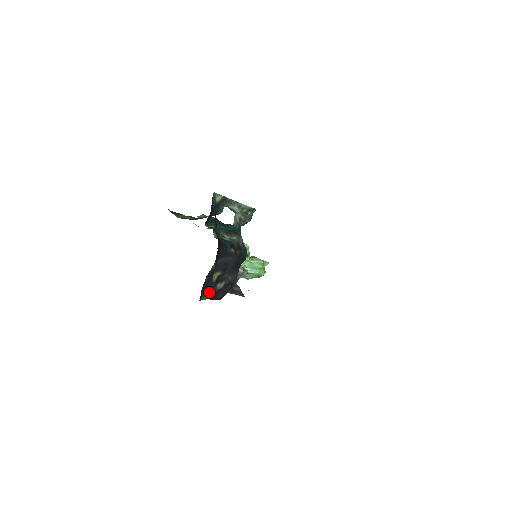
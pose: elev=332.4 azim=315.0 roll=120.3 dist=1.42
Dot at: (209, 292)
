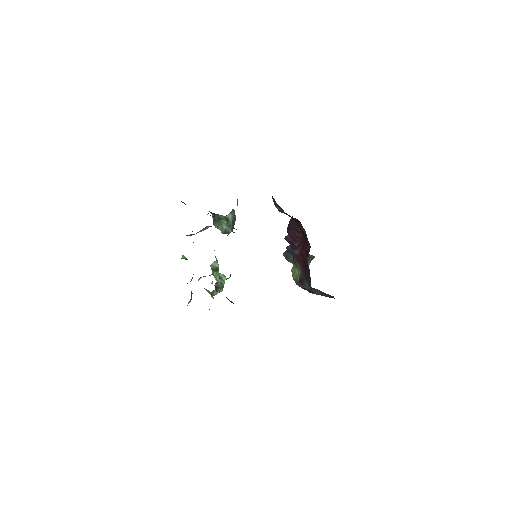
Dot at: occluded
